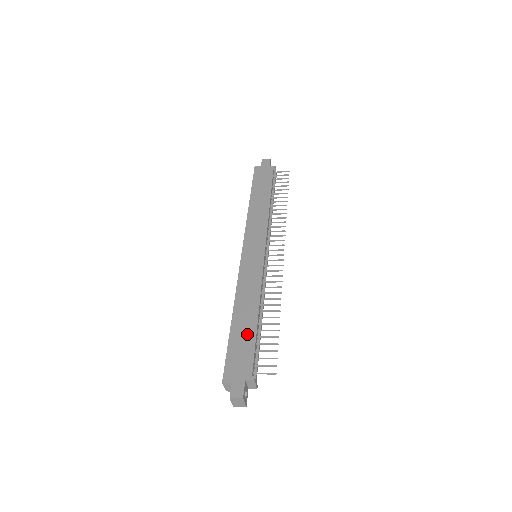
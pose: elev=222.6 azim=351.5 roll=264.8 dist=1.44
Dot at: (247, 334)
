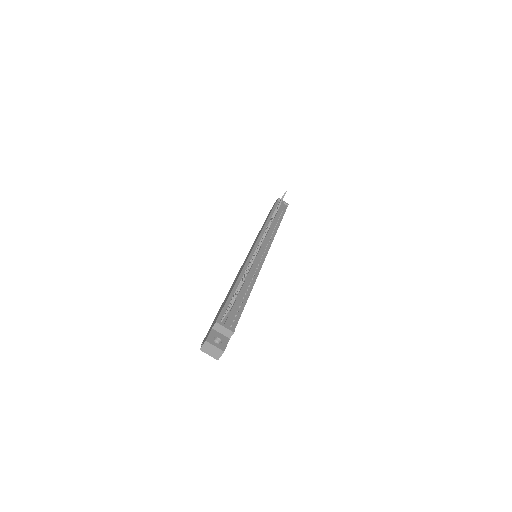
Dot at: (225, 301)
